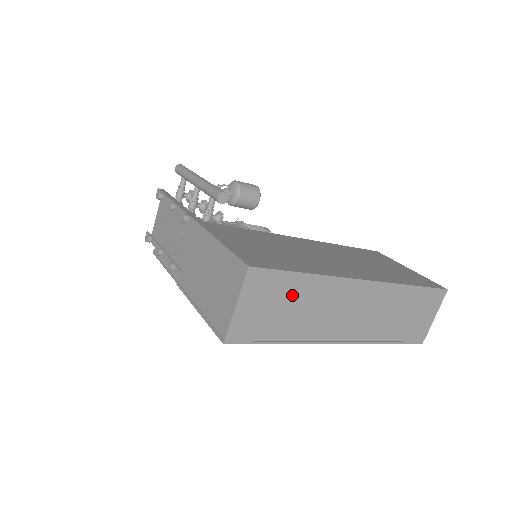
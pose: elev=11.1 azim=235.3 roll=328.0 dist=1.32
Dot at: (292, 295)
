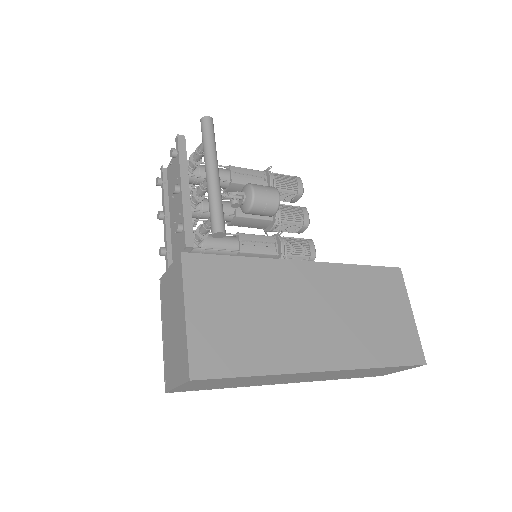
Dot at: (238, 380)
